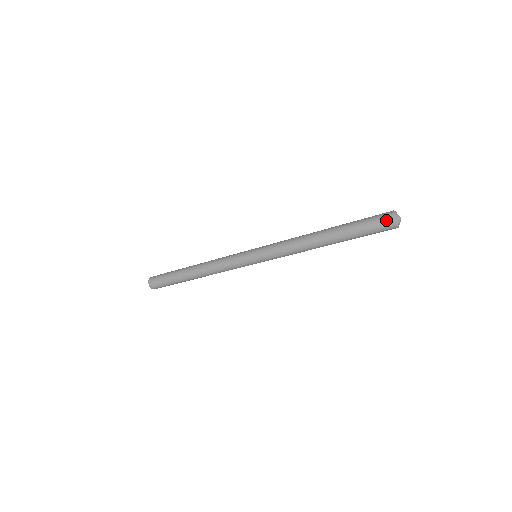
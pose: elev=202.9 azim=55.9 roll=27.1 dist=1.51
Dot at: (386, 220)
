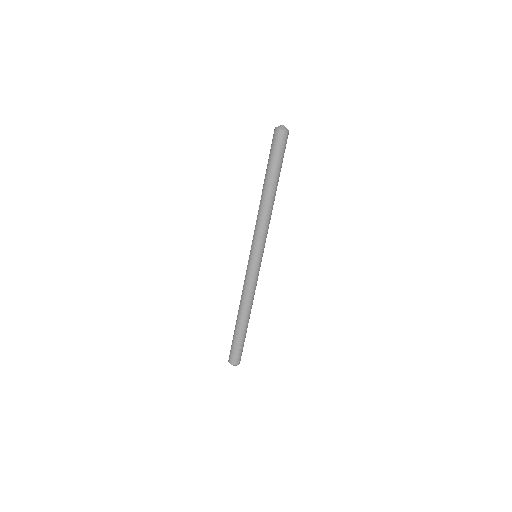
Dot at: occluded
